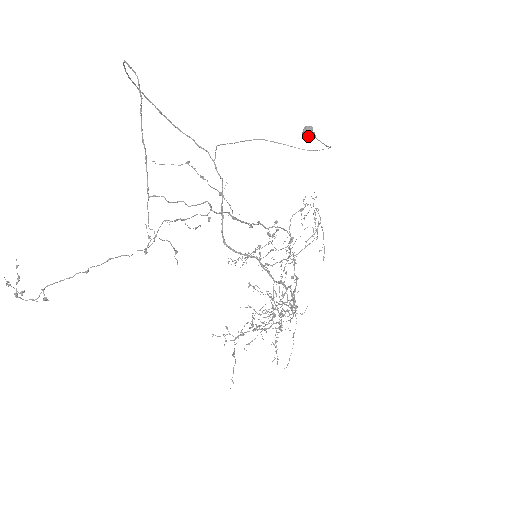
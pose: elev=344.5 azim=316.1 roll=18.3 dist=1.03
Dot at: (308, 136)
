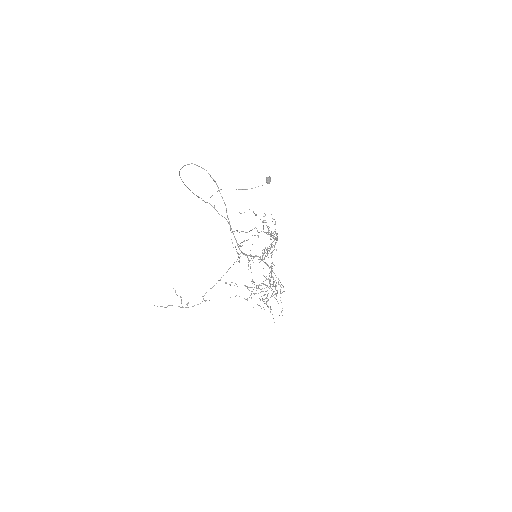
Dot at: occluded
